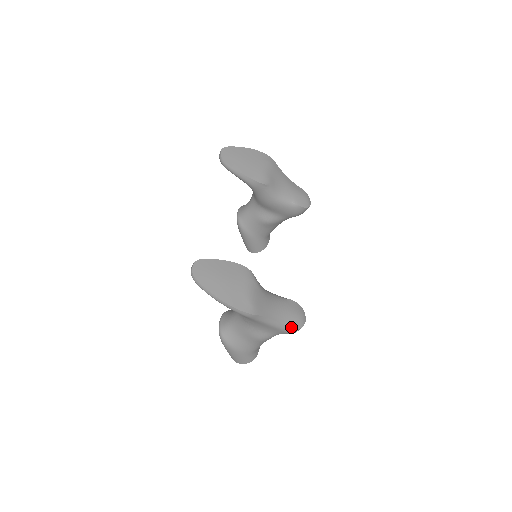
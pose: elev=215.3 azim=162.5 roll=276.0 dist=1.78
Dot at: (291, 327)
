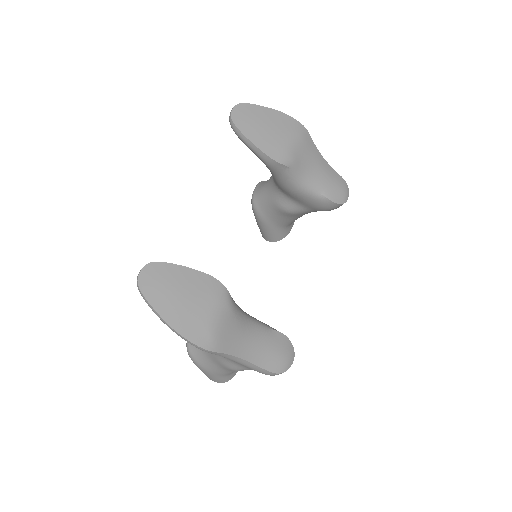
Dot at: (268, 370)
